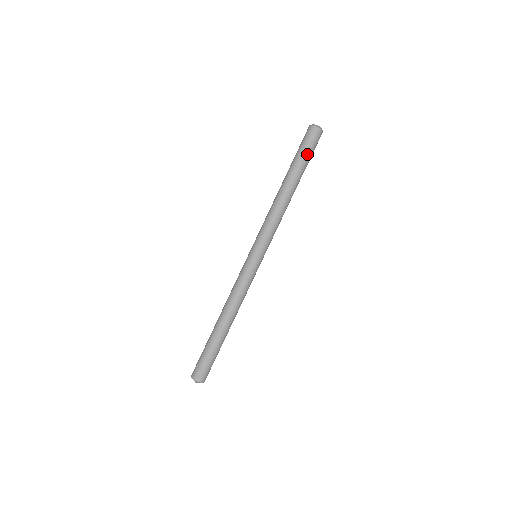
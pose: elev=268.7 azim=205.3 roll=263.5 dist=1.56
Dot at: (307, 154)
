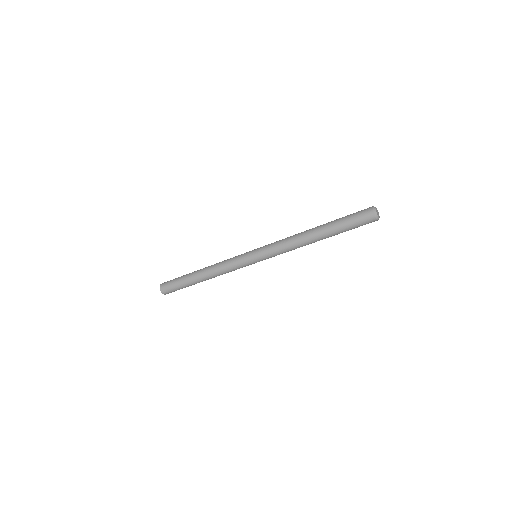
Dot at: (348, 225)
